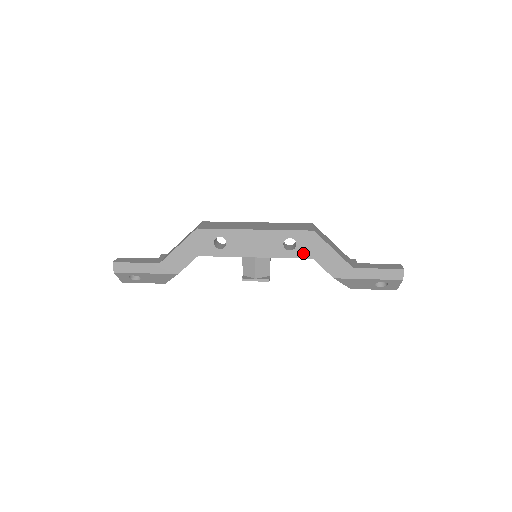
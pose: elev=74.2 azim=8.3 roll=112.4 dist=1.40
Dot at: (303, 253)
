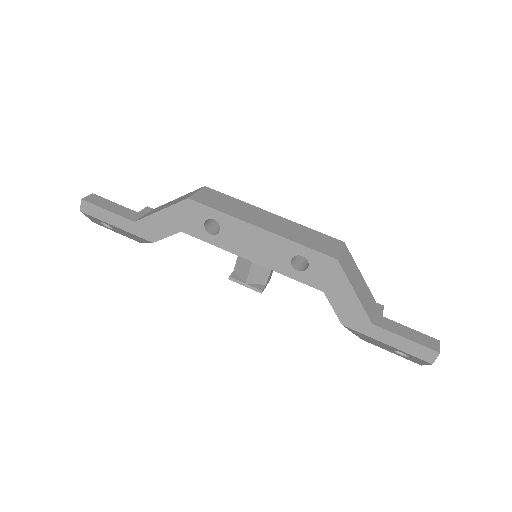
Dot at: (313, 280)
